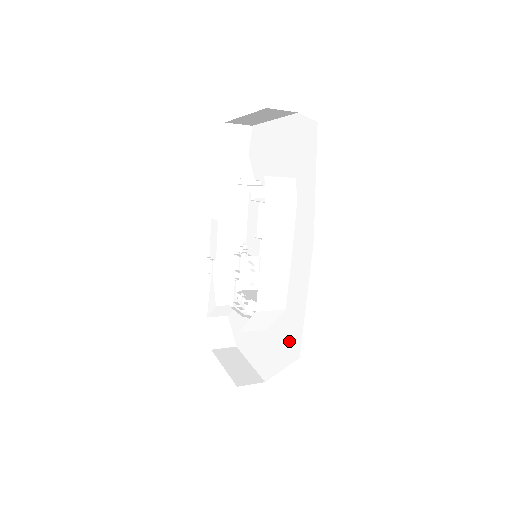
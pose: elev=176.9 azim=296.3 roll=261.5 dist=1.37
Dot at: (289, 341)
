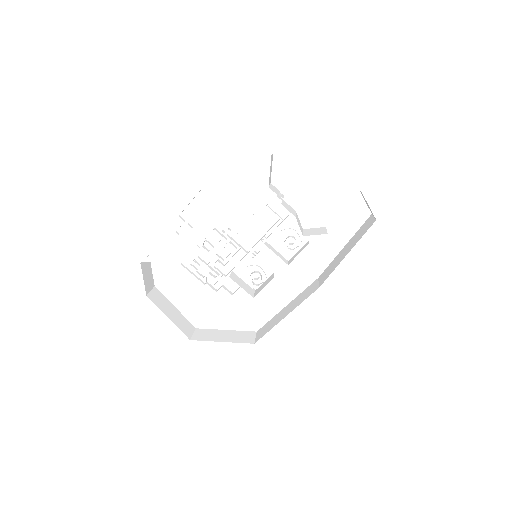
Dot at: (250, 318)
